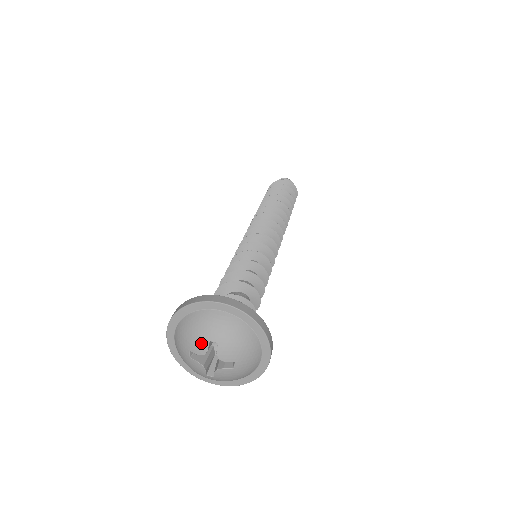
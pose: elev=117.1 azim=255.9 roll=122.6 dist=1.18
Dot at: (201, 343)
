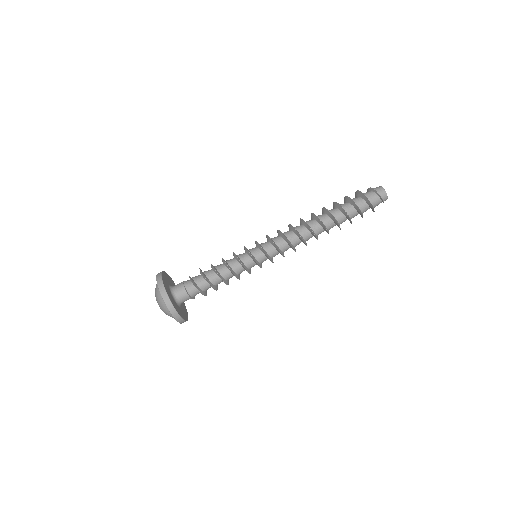
Dot at: occluded
